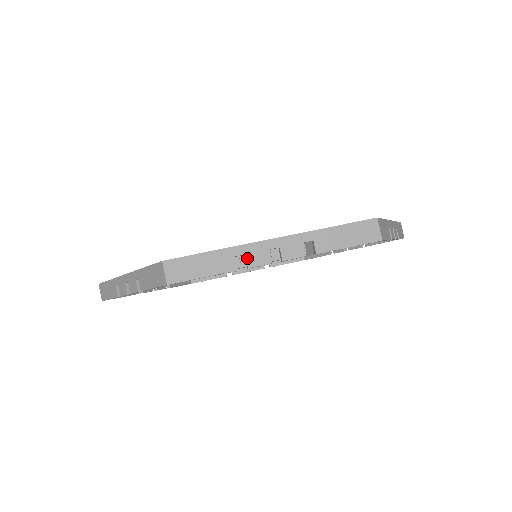
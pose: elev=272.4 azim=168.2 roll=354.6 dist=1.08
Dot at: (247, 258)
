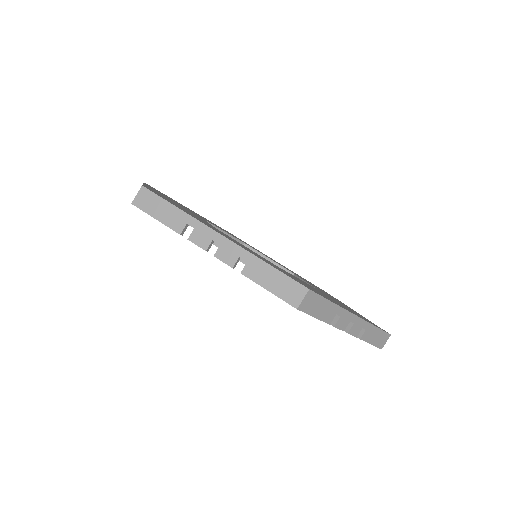
Dot at: (193, 232)
